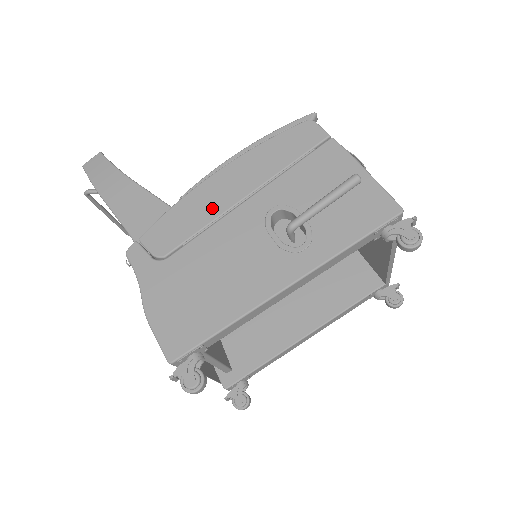
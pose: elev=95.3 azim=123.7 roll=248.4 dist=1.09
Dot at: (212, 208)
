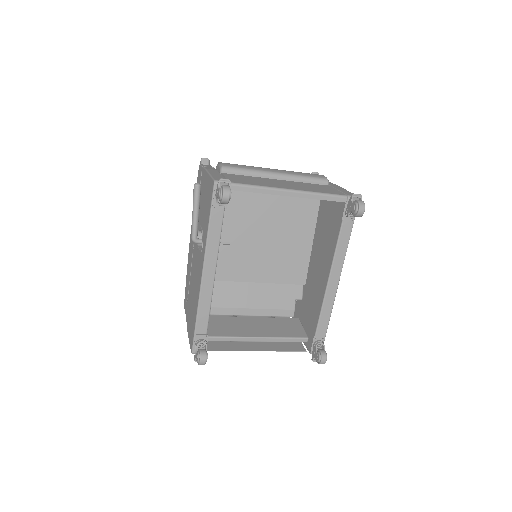
Dot at: (191, 255)
